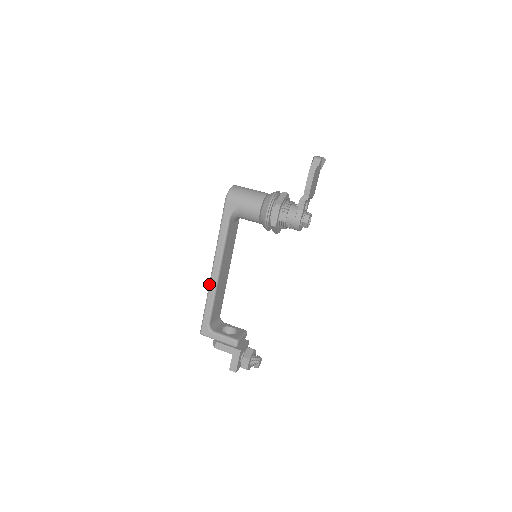
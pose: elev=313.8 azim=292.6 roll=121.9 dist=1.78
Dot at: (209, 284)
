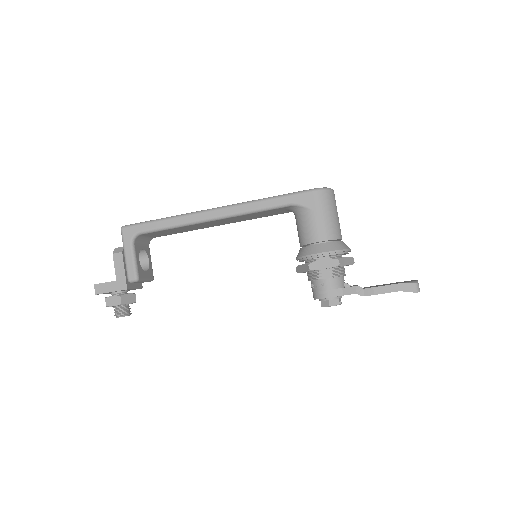
Dot at: (193, 212)
